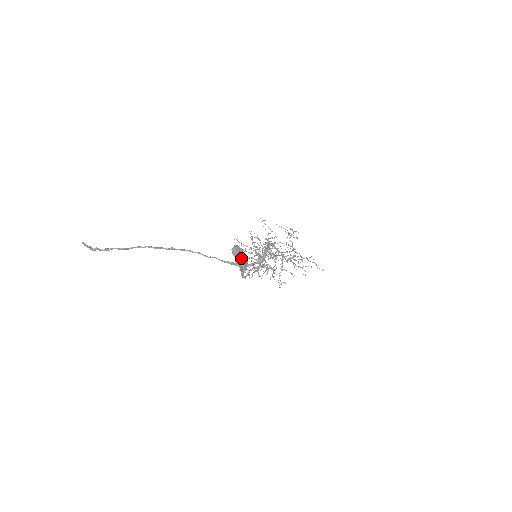
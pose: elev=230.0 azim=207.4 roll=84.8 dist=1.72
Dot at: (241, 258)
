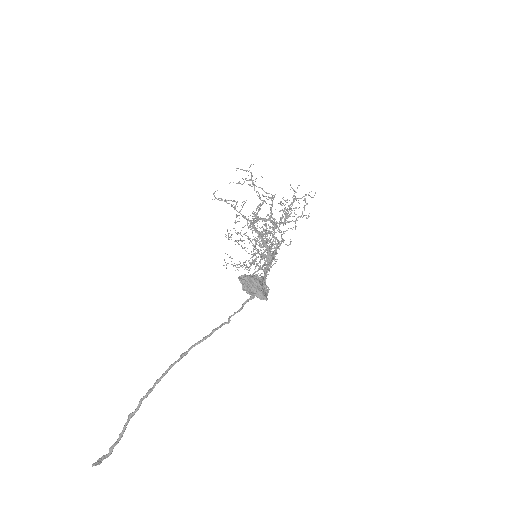
Dot at: (259, 288)
